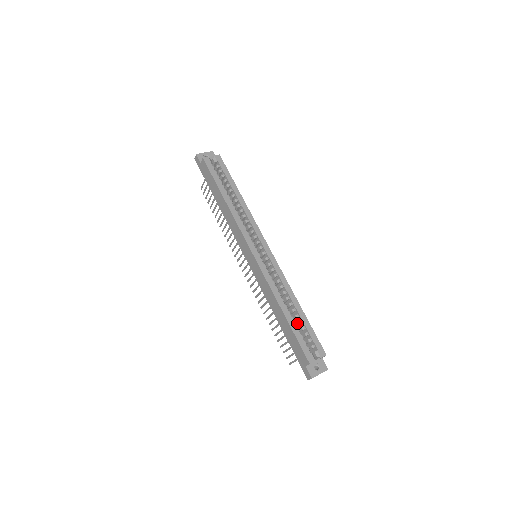
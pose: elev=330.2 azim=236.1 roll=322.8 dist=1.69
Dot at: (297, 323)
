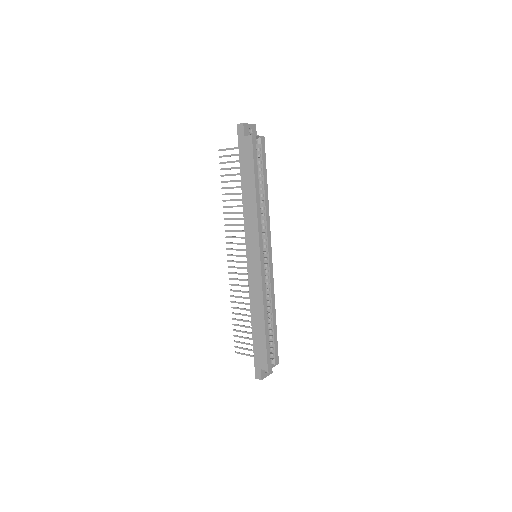
Dot at: occluded
